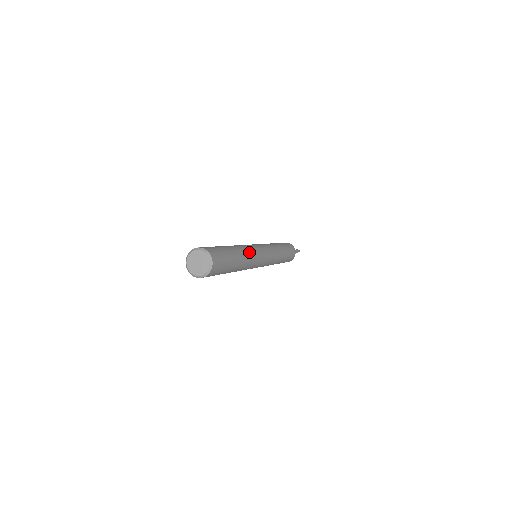
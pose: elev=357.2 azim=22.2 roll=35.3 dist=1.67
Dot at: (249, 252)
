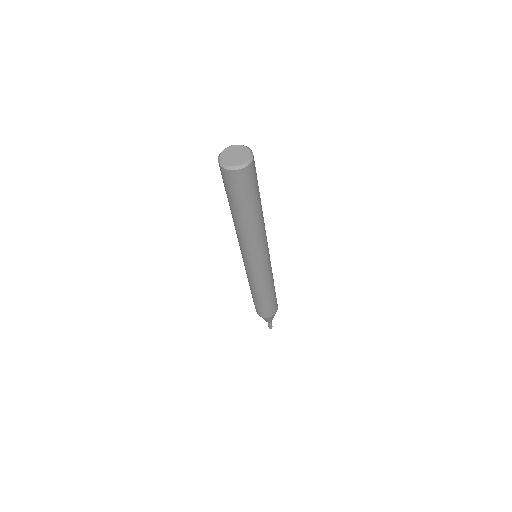
Dot at: occluded
